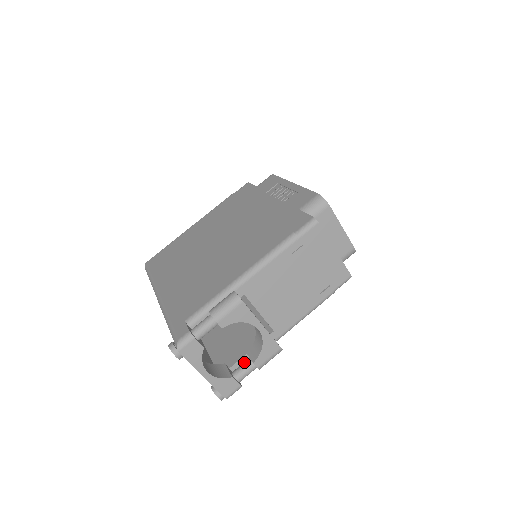
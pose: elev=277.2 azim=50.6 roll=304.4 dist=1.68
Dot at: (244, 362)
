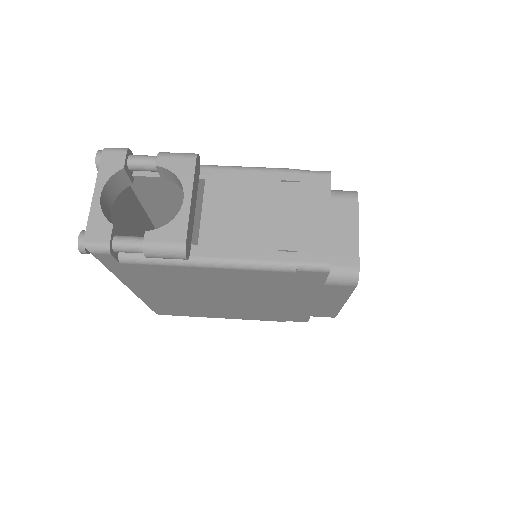
Dot at: occluded
